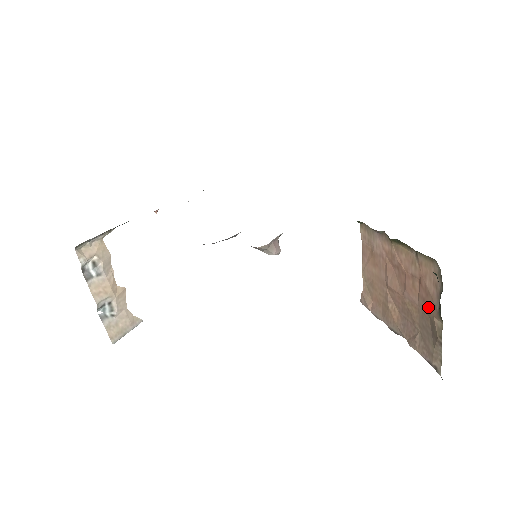
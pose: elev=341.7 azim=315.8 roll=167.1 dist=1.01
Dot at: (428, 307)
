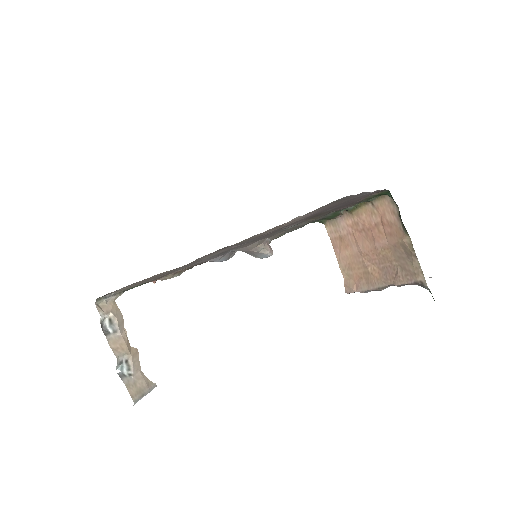
Dot at: (395, 236)
